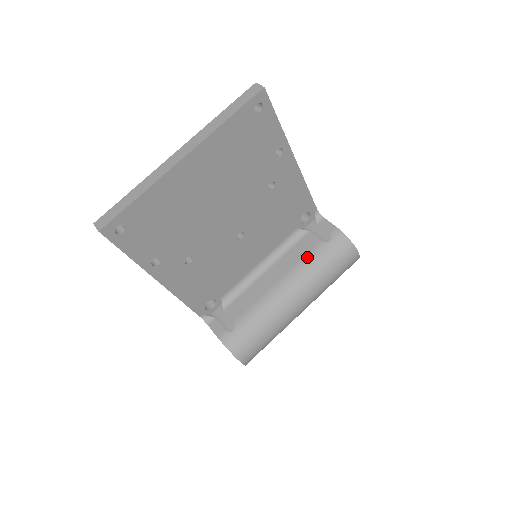
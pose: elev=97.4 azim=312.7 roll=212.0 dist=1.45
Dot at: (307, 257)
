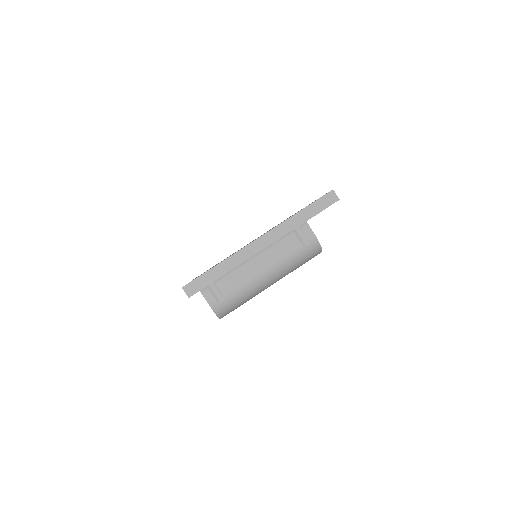
Dot at: (289, 255)
